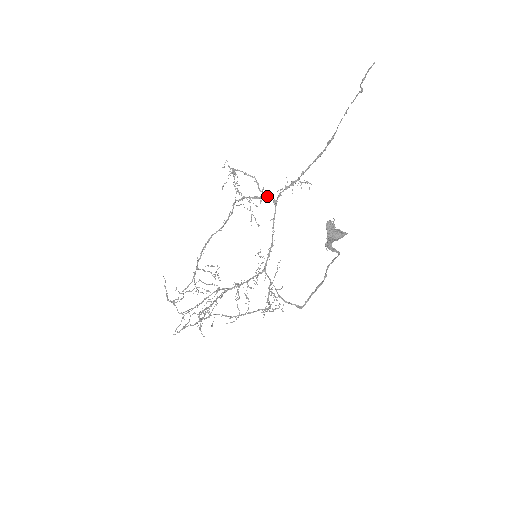
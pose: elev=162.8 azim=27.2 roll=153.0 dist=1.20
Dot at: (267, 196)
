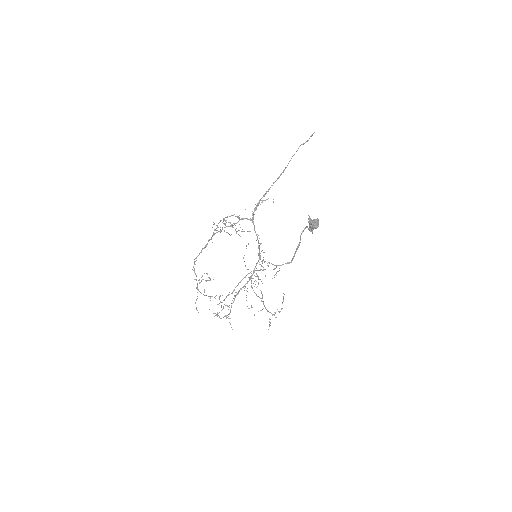
Dot at: occluded
